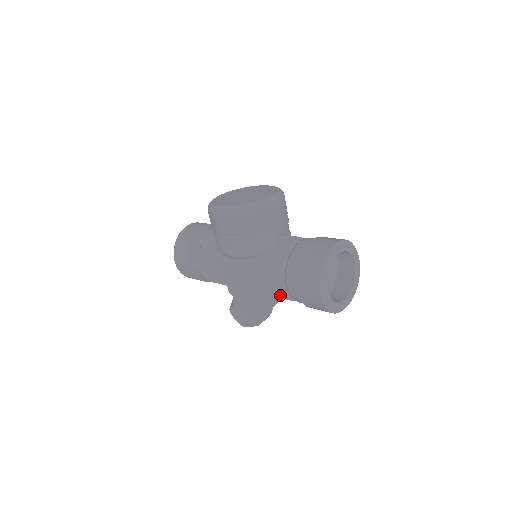
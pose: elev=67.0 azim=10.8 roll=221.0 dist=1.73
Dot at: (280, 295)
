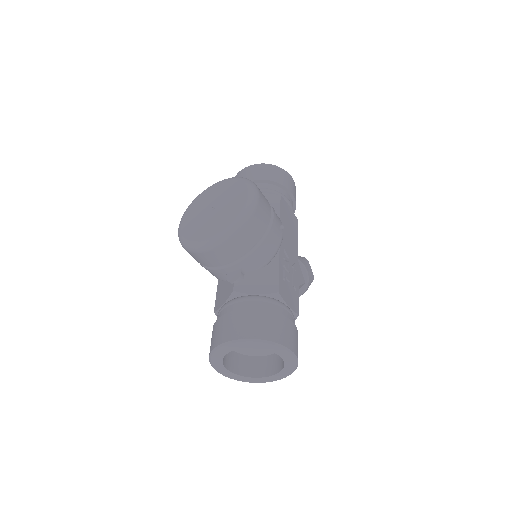
Dot at: occluded
